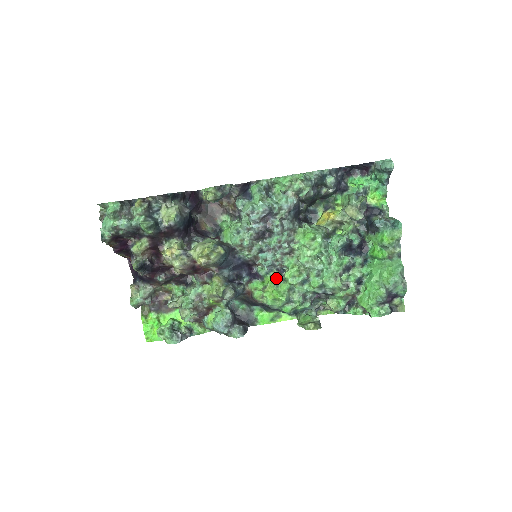
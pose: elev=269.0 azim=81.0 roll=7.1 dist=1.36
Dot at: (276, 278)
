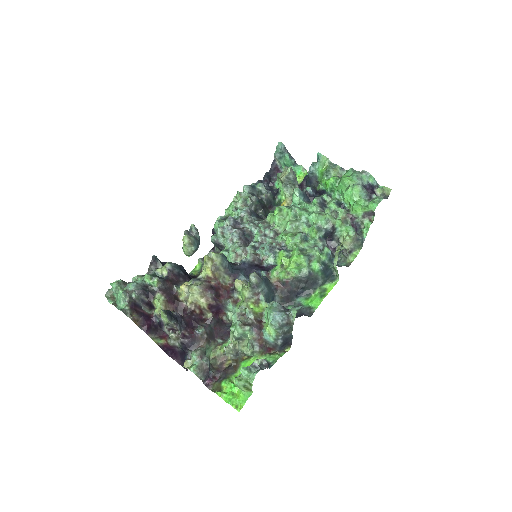
Dot at: (282, 252)
